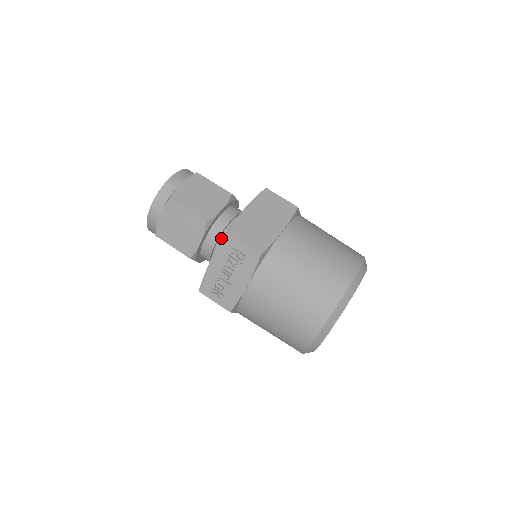
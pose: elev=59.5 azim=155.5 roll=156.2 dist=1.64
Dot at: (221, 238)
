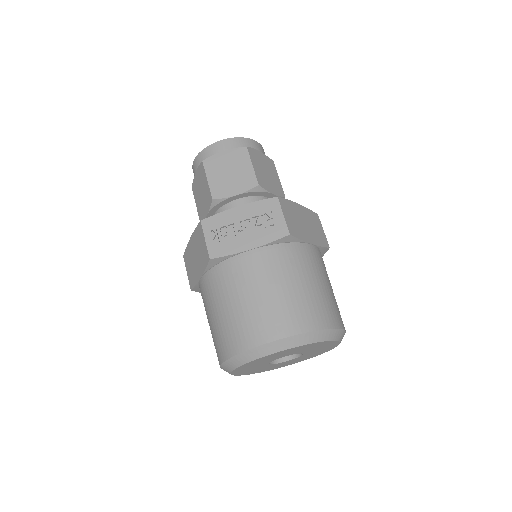
Dot at: occluded
